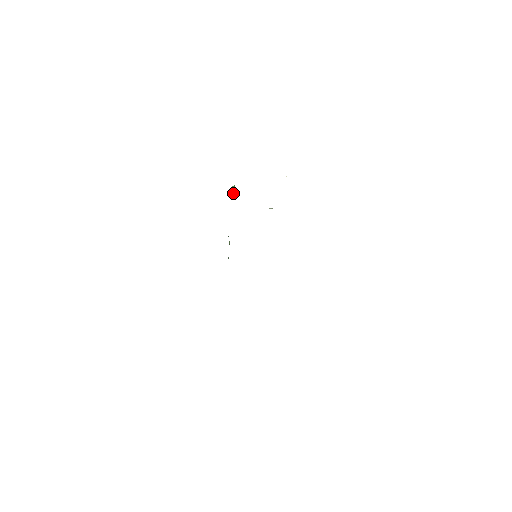
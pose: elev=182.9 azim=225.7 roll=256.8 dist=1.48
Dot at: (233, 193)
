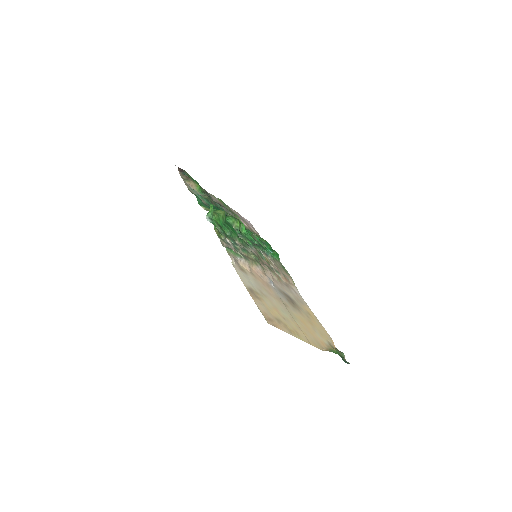
Dot at: (211, 218)
